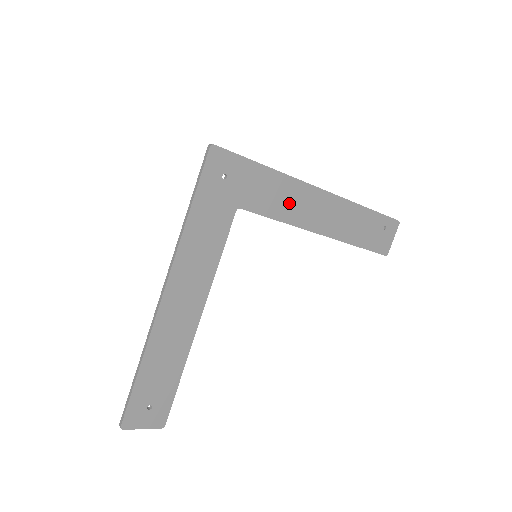
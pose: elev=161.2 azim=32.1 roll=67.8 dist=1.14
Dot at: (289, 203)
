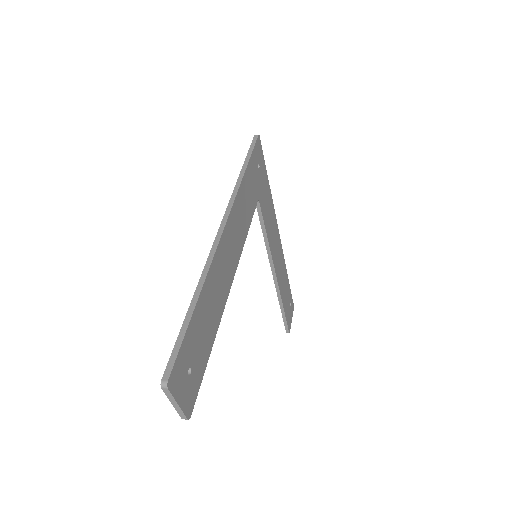
Dot at: (271, 228)
